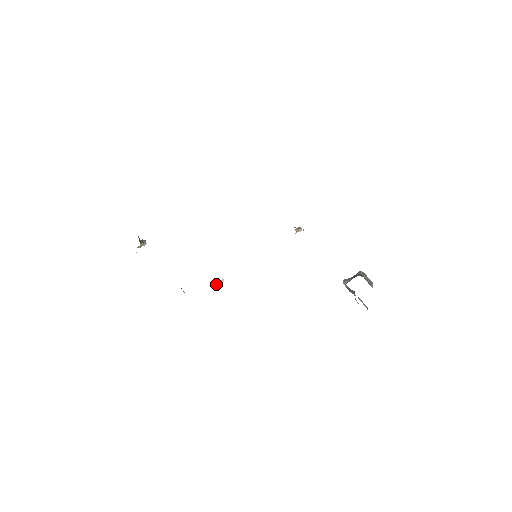
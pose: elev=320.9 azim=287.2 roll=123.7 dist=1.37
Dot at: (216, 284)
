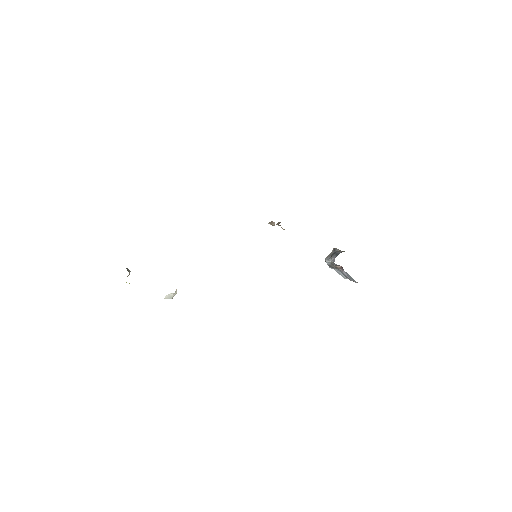
Dot at: (171, 297)
